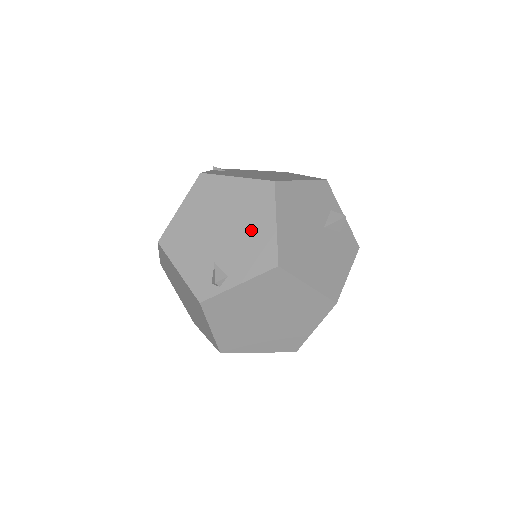
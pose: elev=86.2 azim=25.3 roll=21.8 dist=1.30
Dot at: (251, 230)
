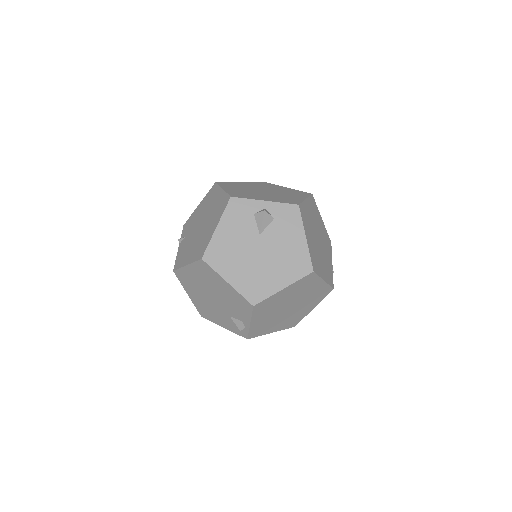
Dot at: (223, 292)
